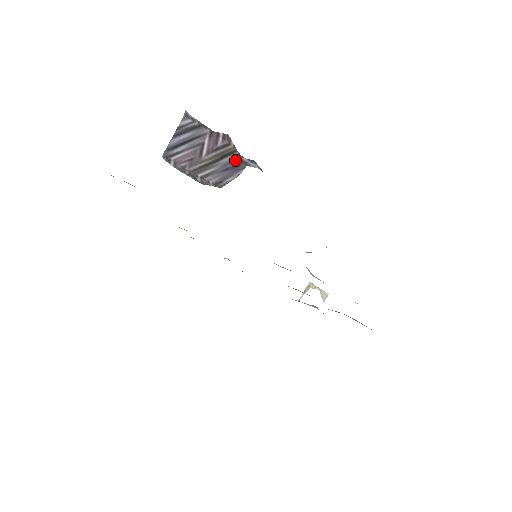
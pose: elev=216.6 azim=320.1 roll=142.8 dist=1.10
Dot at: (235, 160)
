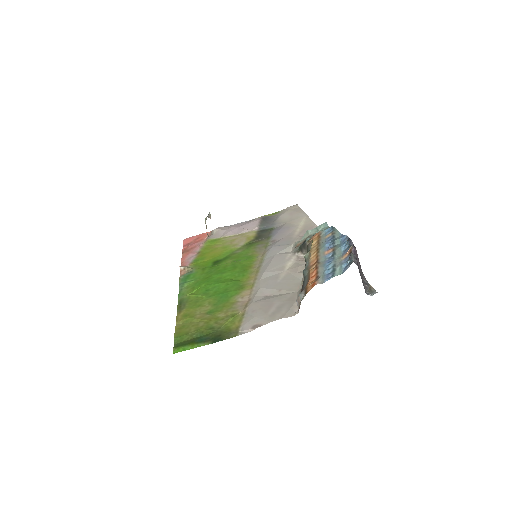
Dot at: occluded
